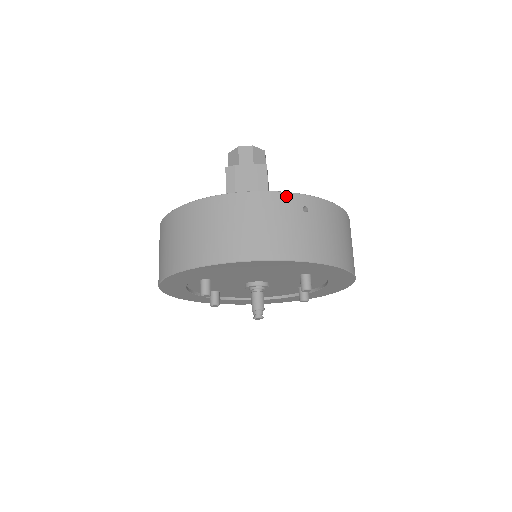
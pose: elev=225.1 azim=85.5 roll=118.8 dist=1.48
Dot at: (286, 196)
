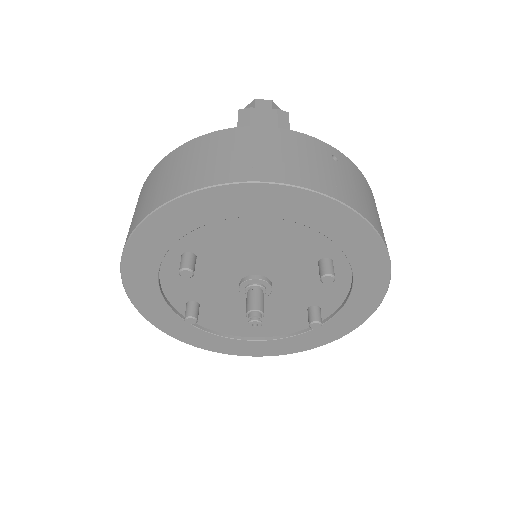
Dot at: (312, 139)
